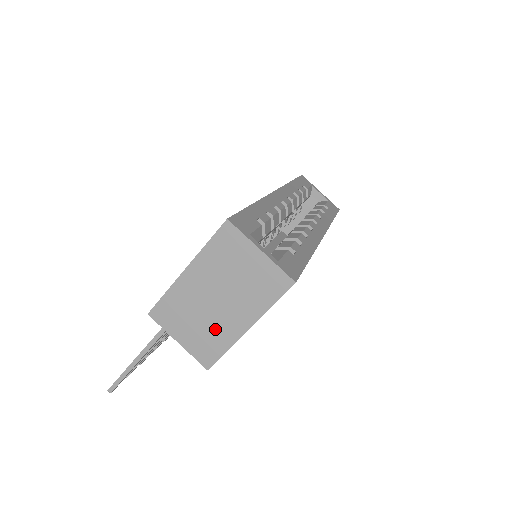
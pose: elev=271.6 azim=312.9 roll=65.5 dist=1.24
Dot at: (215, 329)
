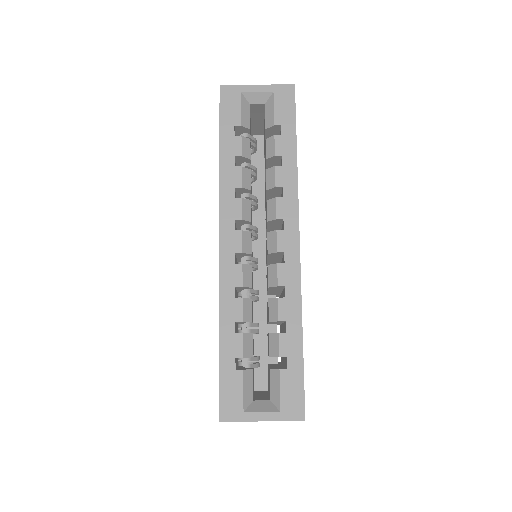
Dot at: occluded
